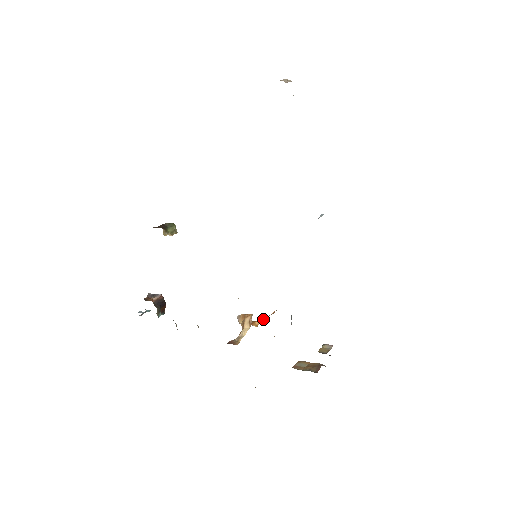
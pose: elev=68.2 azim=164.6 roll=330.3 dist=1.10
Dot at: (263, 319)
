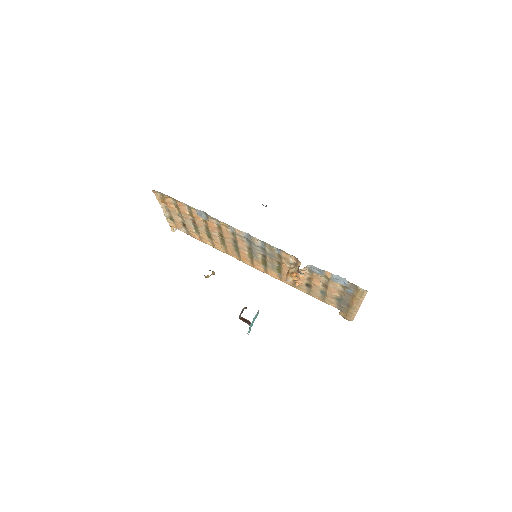
Dot at: occluded
